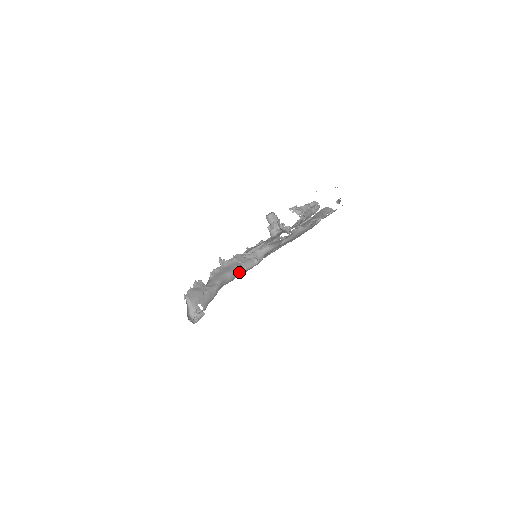
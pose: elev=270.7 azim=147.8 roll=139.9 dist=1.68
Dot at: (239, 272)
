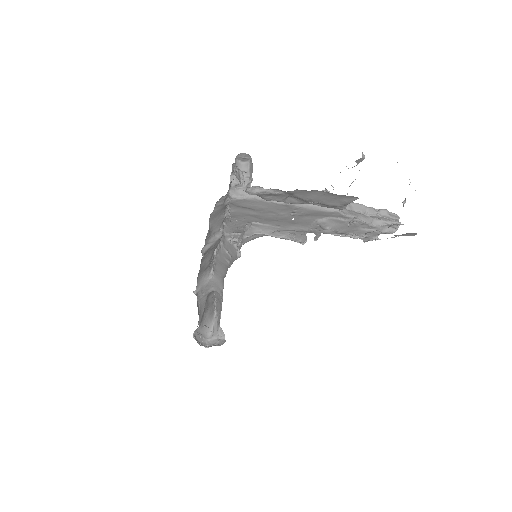
Dot at: occluded
